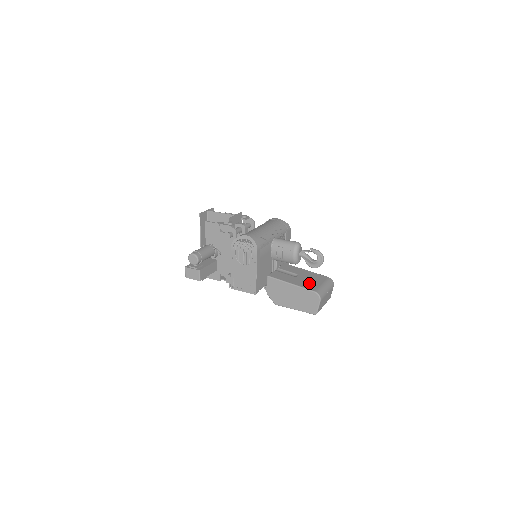
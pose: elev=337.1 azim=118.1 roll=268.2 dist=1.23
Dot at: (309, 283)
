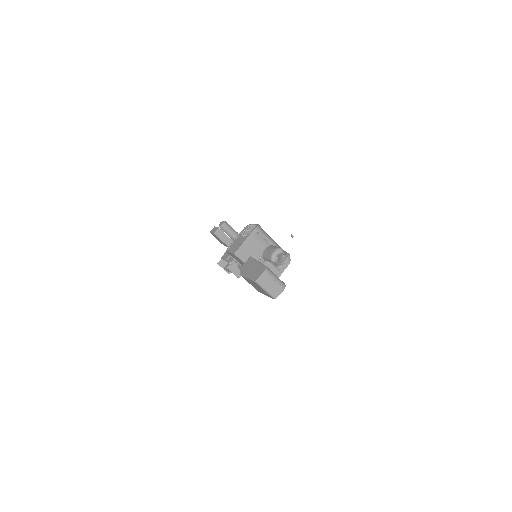
Dot at: occluded
